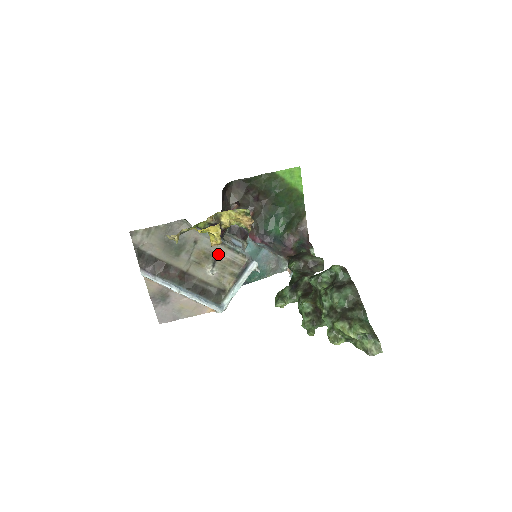
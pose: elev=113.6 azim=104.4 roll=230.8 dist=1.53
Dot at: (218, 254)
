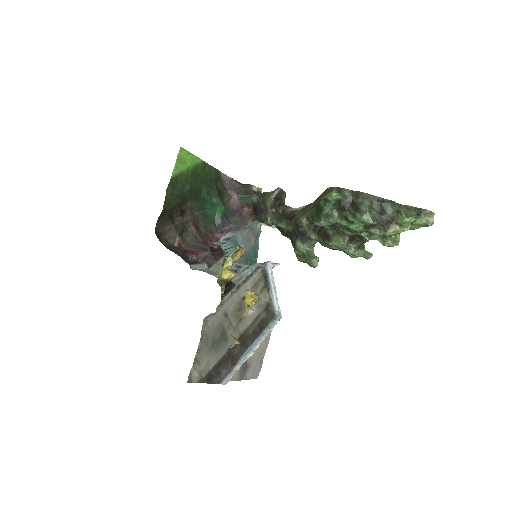
Dot at: (243, 296)
